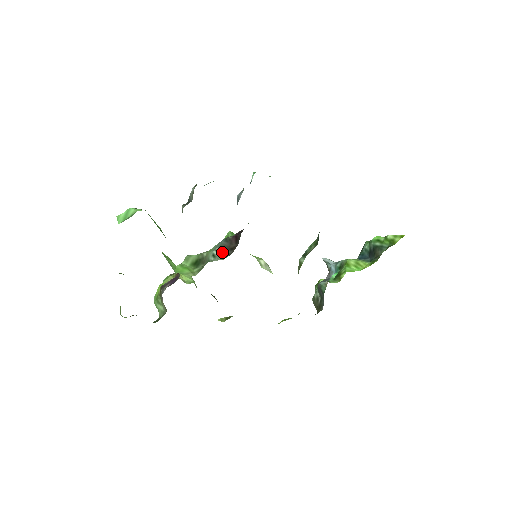
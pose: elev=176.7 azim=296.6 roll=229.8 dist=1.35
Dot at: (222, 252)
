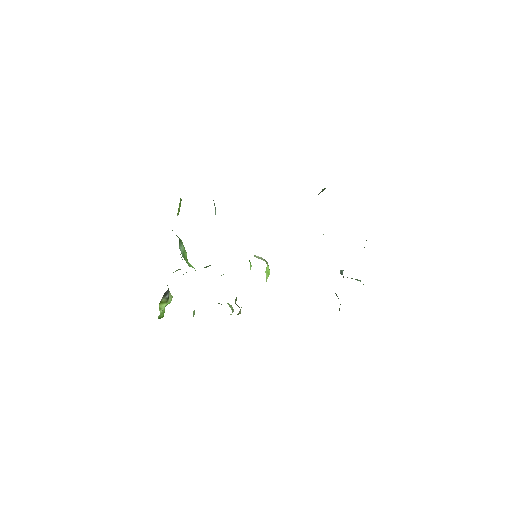
Dot at: occluded
